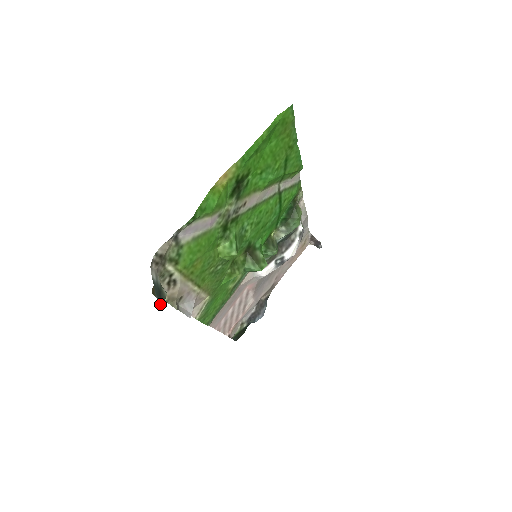
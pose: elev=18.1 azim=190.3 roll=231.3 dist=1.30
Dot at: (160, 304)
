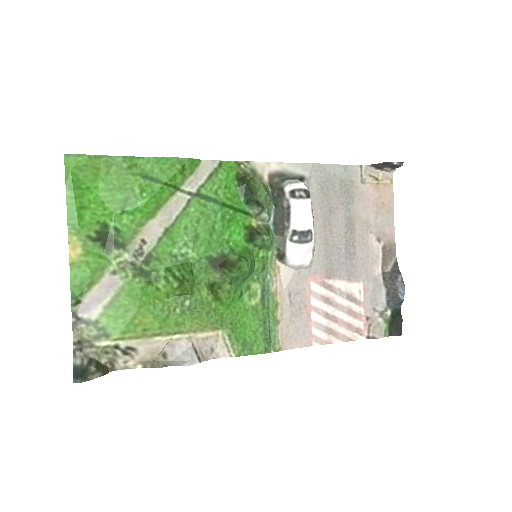
Dot at: (78, 382)
